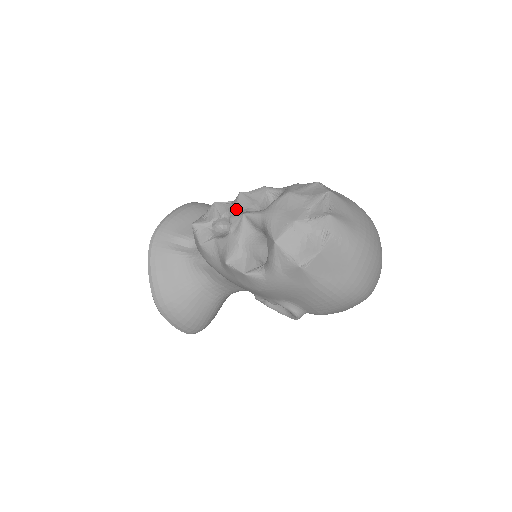
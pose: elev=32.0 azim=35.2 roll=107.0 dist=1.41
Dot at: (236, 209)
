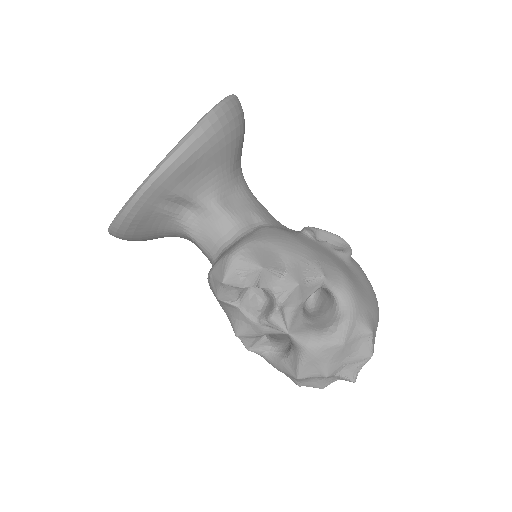
Dot at: (282, 307)
